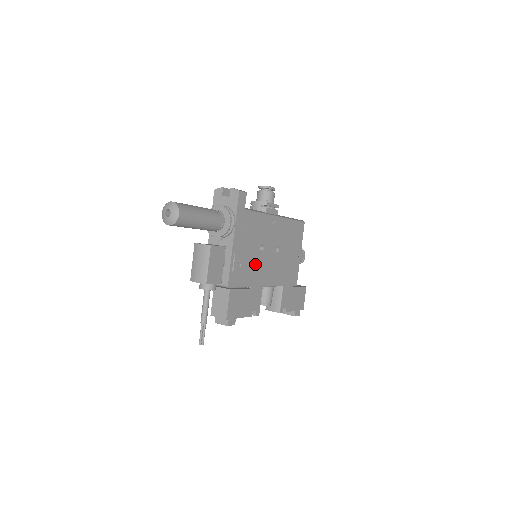
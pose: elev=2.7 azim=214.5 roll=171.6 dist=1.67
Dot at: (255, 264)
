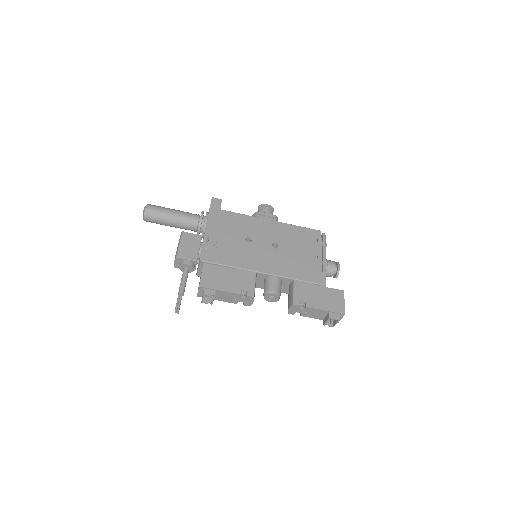
Dot at: (240, 250)
